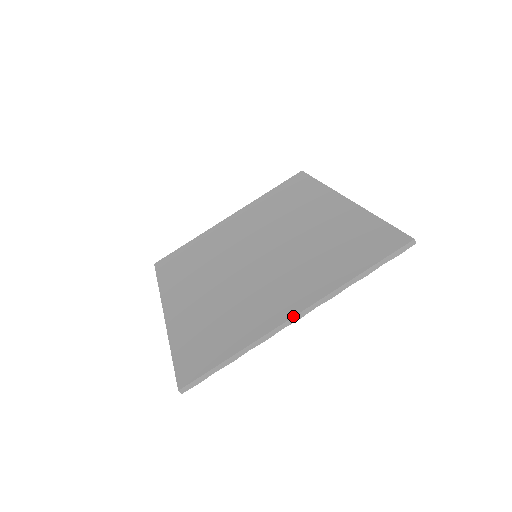
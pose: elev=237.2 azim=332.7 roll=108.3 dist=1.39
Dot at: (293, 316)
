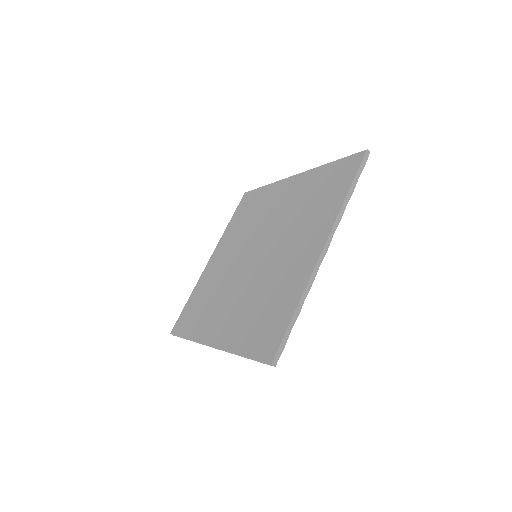
Dot at: (321, 251)
